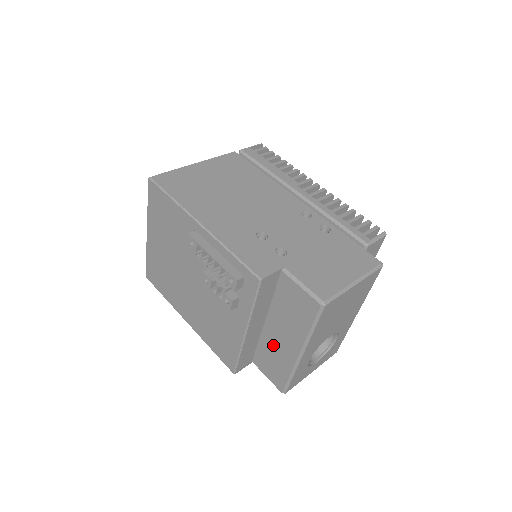
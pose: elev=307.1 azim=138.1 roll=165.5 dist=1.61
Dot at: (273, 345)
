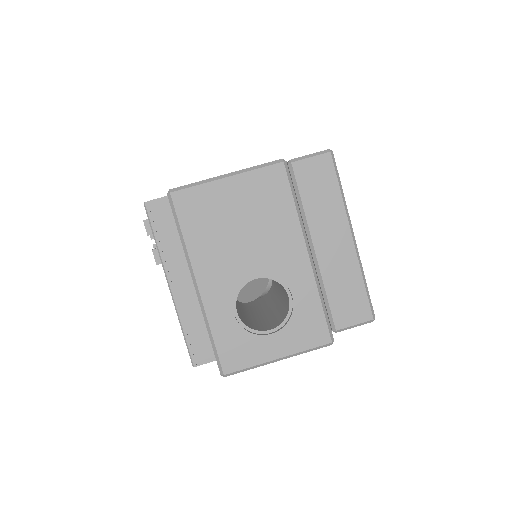
Dot at: occluded
